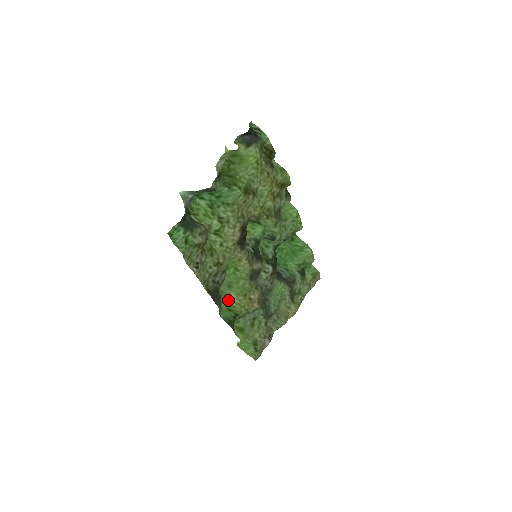
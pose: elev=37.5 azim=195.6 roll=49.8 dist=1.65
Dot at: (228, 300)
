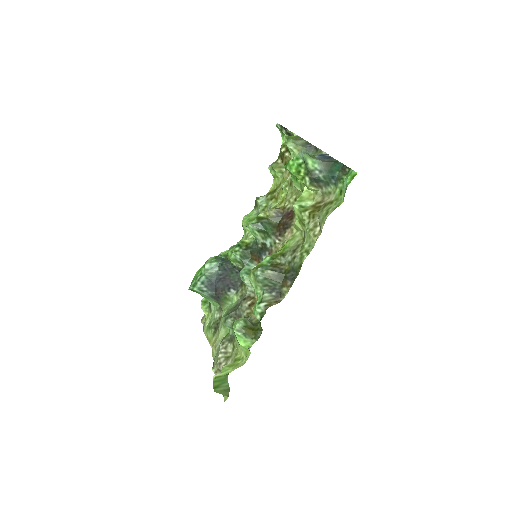
Dot at: (257, 299)
